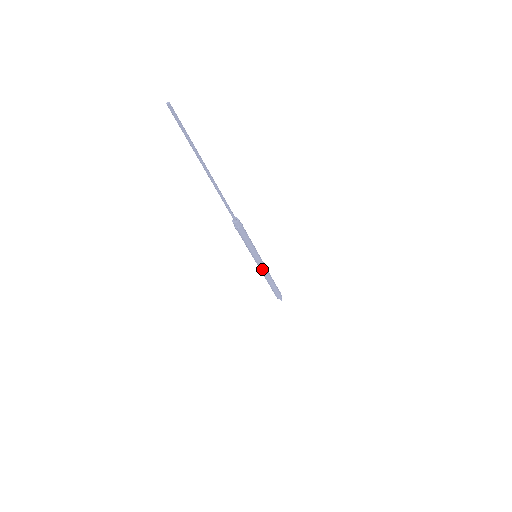
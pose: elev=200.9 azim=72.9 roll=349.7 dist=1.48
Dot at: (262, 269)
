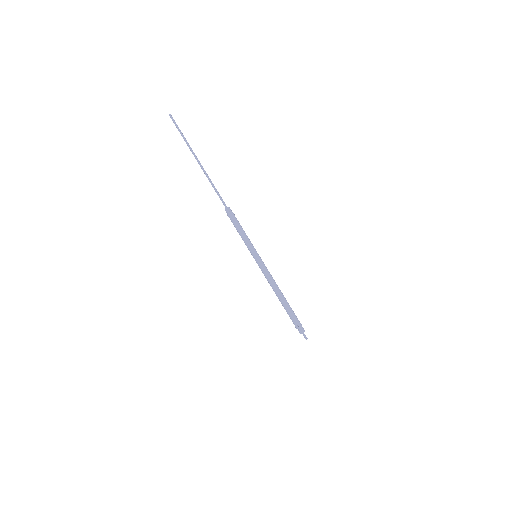
Dot at: (266, 273)
